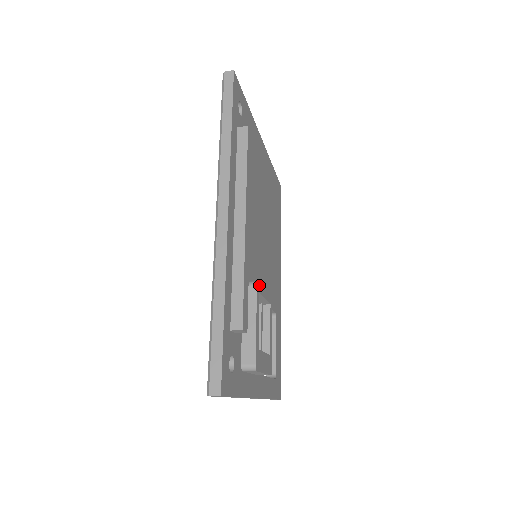
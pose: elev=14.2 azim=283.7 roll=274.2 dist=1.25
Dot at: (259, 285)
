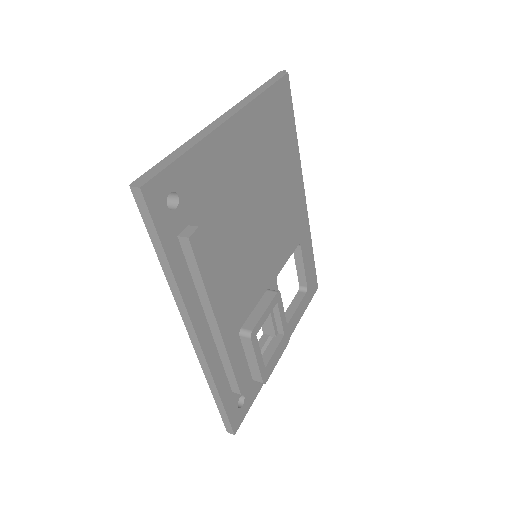
Dot at: (254, 330)
